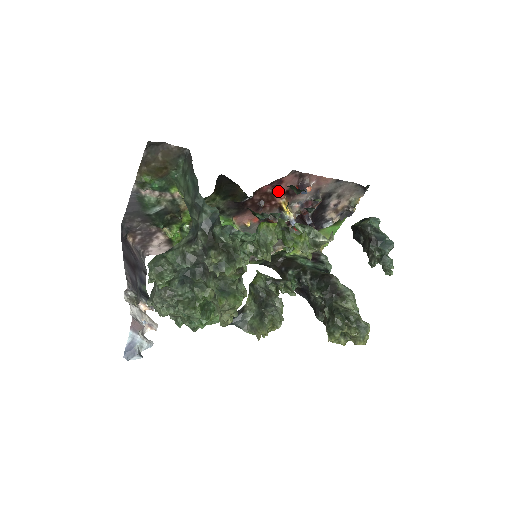
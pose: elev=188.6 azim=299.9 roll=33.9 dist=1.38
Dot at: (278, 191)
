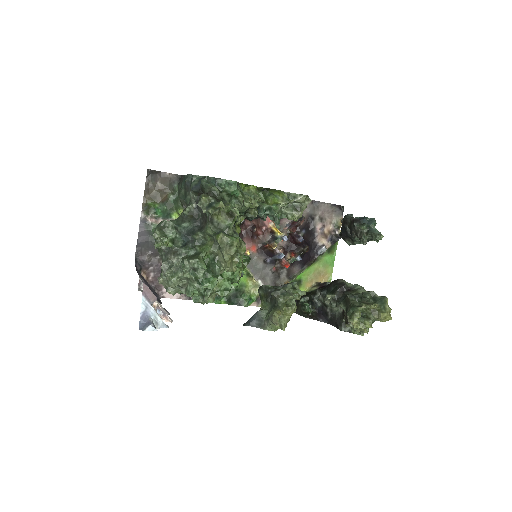
Dot at: occluded
